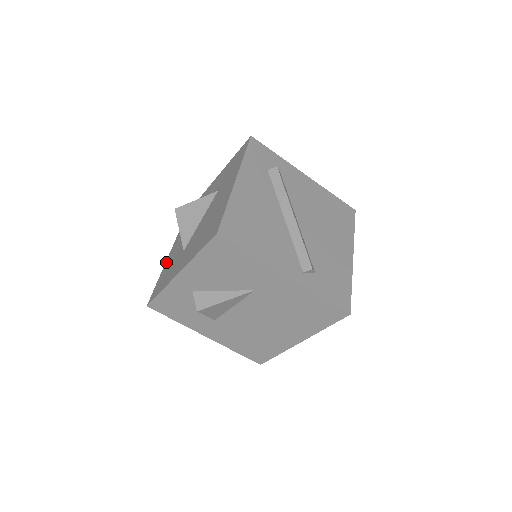
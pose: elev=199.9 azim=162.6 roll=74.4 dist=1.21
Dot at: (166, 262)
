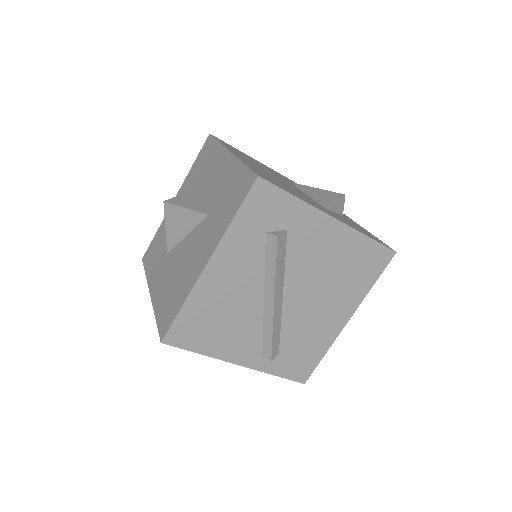
Dot at: occluded
